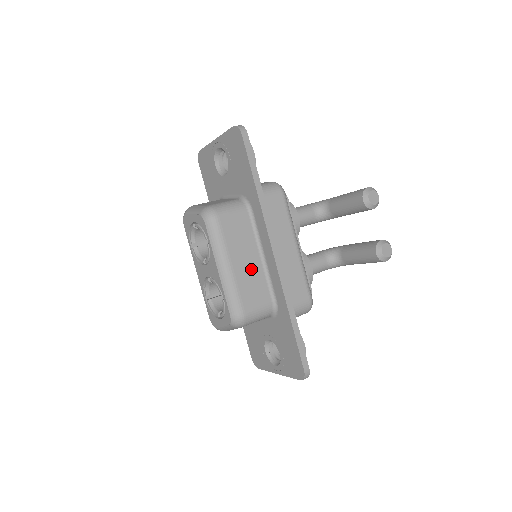
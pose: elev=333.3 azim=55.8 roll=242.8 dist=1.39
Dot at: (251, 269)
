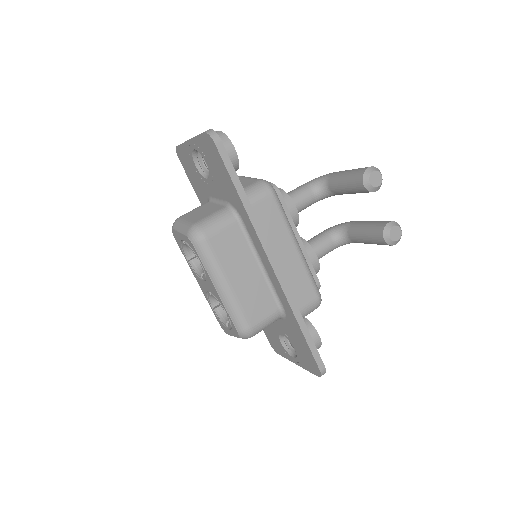
Dot at: (251, 281)
